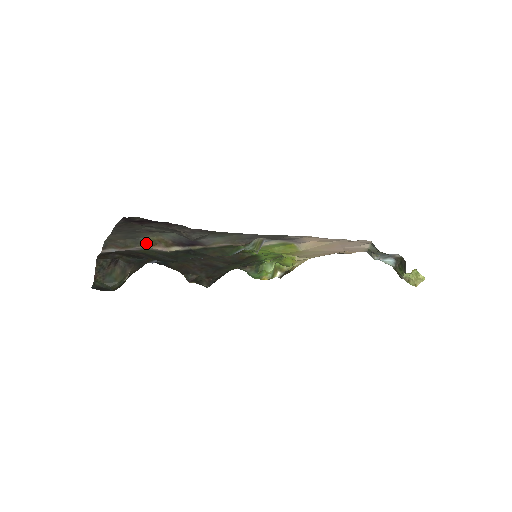
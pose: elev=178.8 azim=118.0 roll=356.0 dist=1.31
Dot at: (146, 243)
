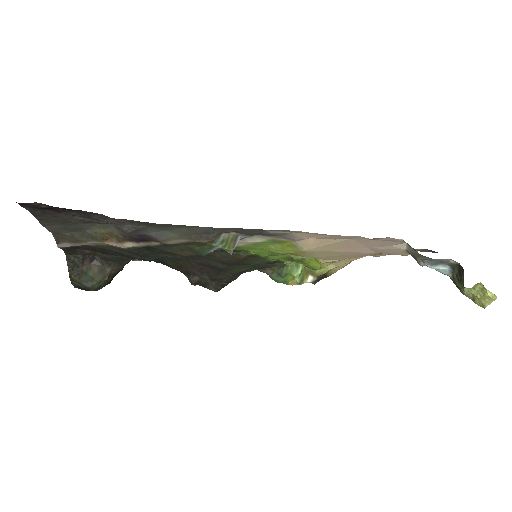
Dot at: (96, 237)
